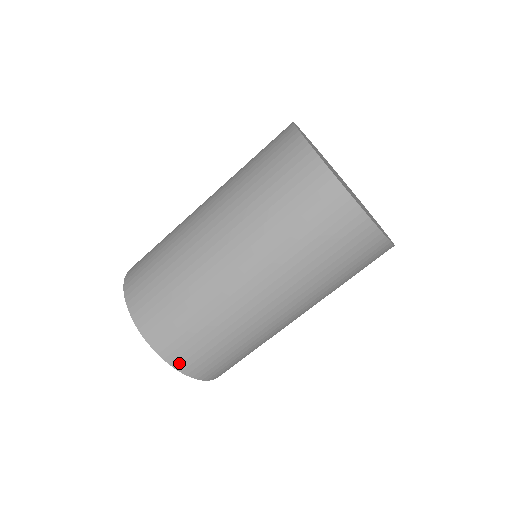
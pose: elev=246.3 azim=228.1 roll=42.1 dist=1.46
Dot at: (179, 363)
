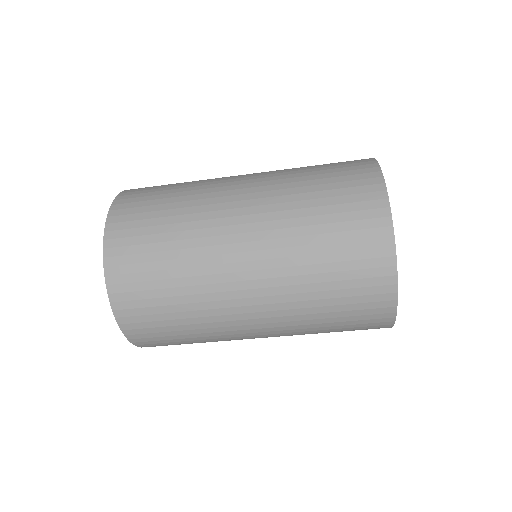
Dot at: occluded
